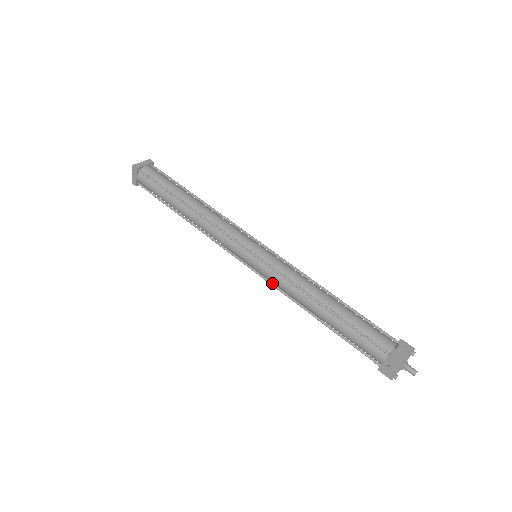
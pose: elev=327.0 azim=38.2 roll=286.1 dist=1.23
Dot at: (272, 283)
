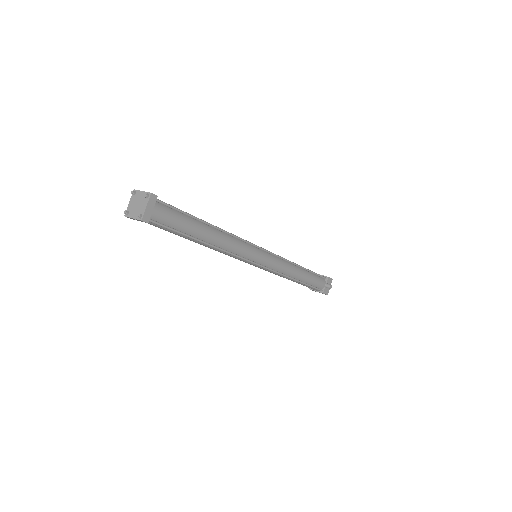
Dot at: occluded
